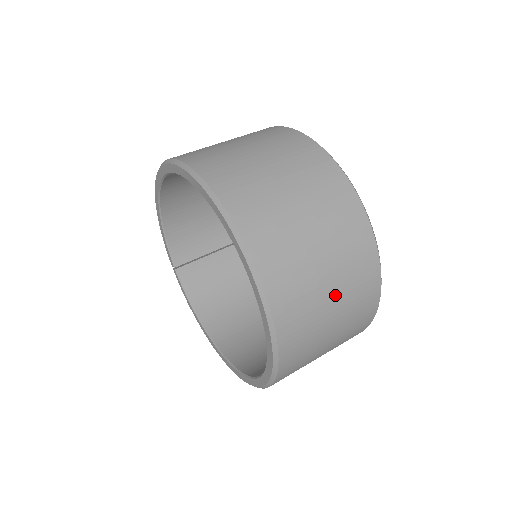
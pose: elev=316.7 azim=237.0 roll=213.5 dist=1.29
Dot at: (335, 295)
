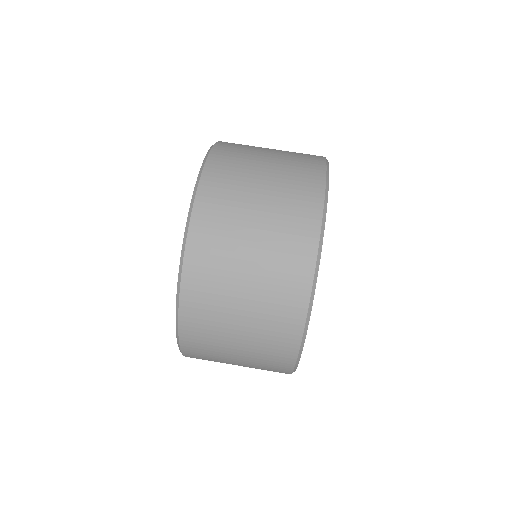
Dot at: occluded
